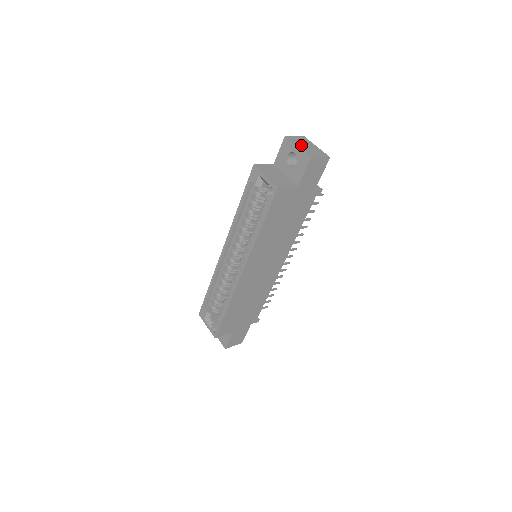
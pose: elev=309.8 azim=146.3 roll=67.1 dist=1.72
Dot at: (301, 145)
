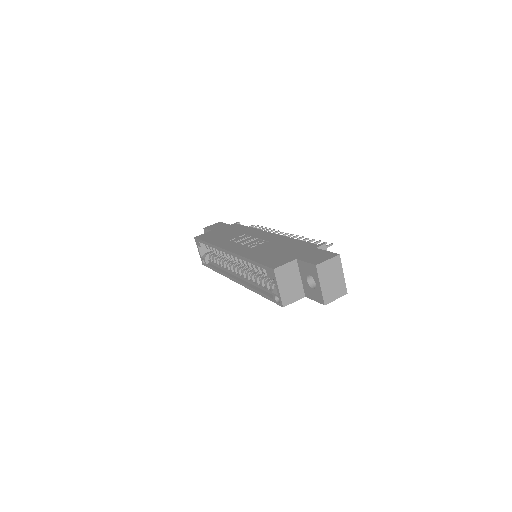
Dot at: (326, 281)
